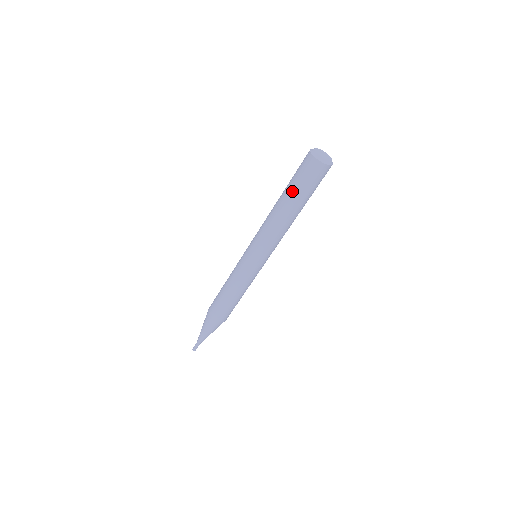
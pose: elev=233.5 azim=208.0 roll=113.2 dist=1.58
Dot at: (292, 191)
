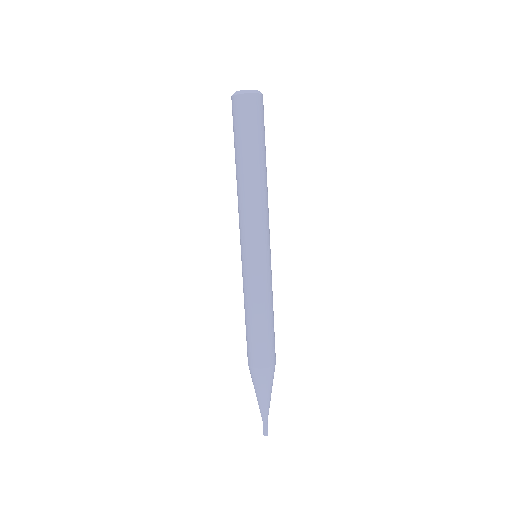
Dot at: (248, 146)
